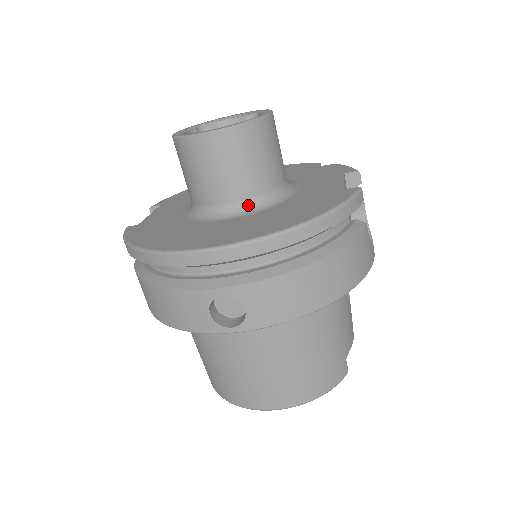
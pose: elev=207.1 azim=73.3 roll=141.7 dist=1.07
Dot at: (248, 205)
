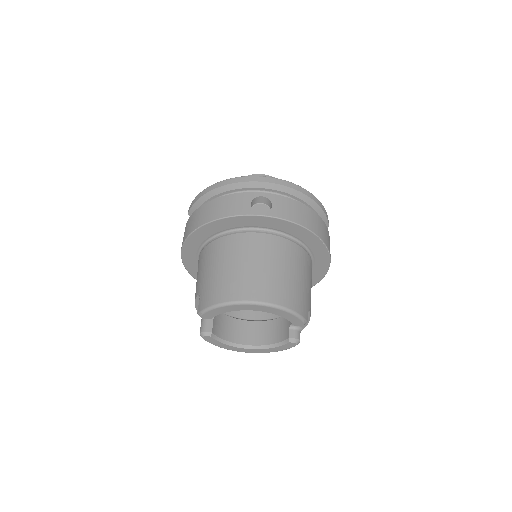
Dot at: occluded
